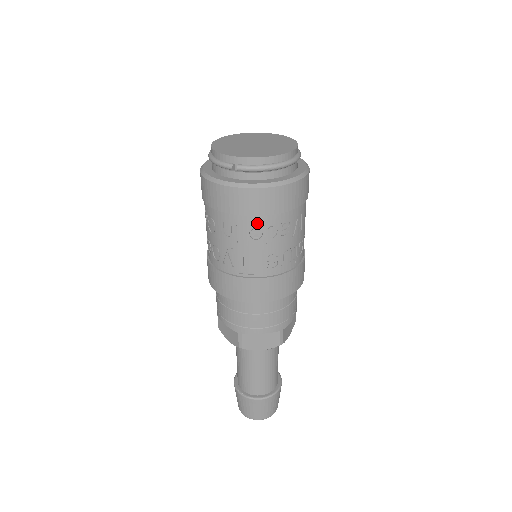
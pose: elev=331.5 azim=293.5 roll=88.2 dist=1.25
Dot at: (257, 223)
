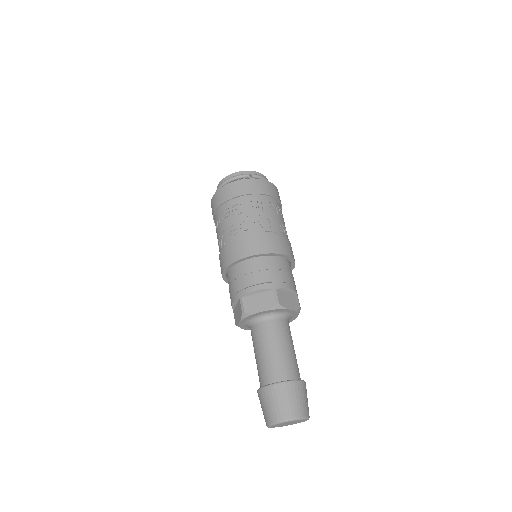
Dot at: (271, 201)
